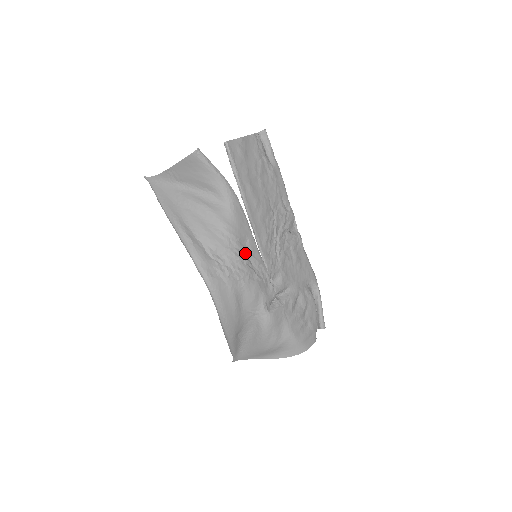
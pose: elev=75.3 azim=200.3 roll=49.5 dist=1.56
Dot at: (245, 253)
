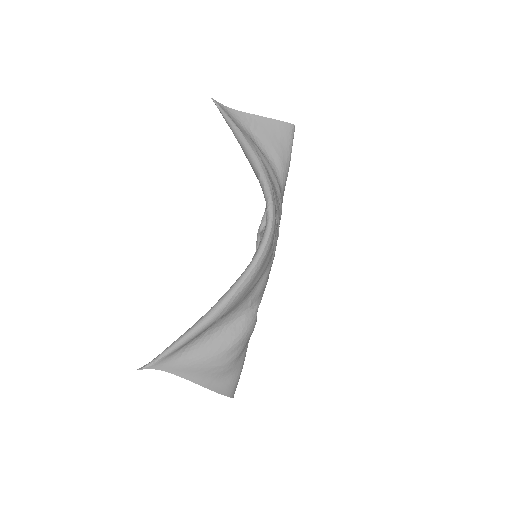
Dot at: occluded
